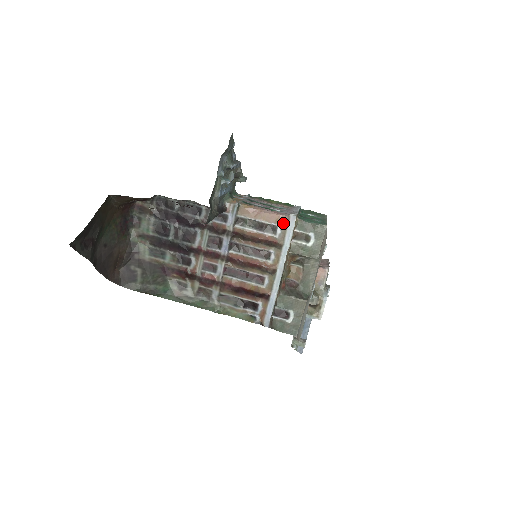
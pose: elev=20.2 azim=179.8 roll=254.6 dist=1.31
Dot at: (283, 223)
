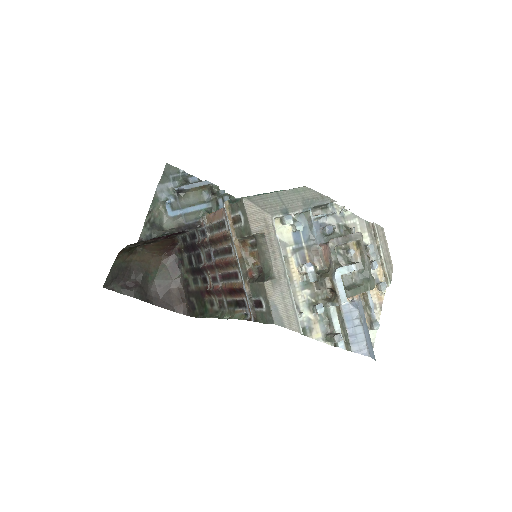
Dot at: (225, 214)
